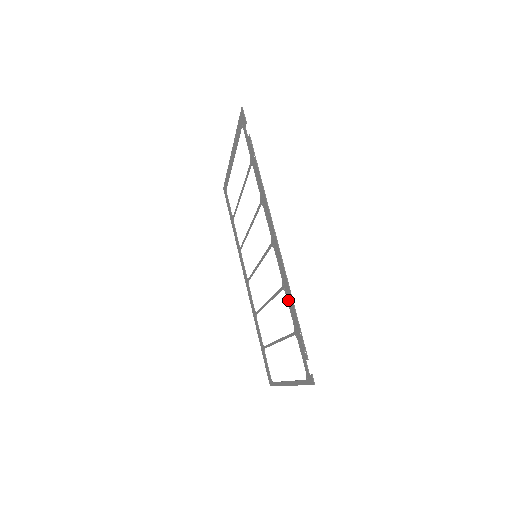
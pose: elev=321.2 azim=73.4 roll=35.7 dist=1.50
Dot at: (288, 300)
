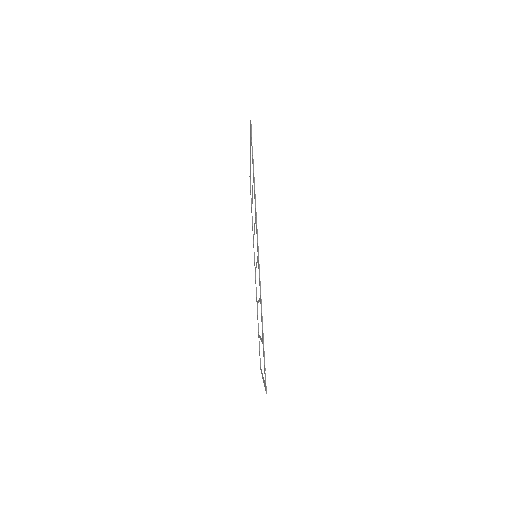
Dot at: occluded
